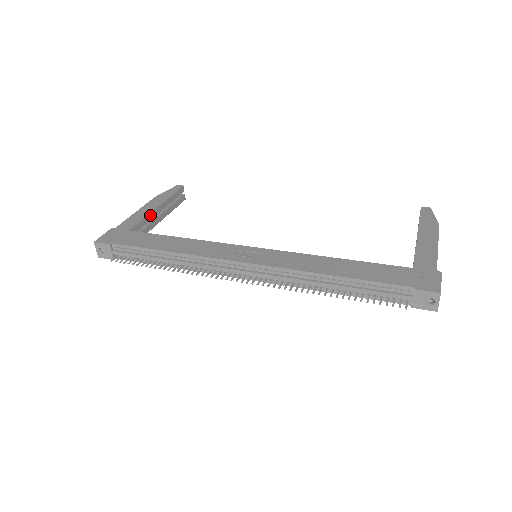
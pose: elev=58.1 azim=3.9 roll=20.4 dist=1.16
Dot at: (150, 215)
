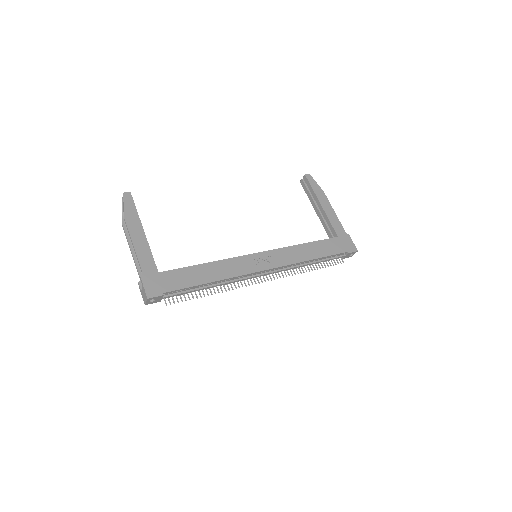
Dot at: (148, 245)
